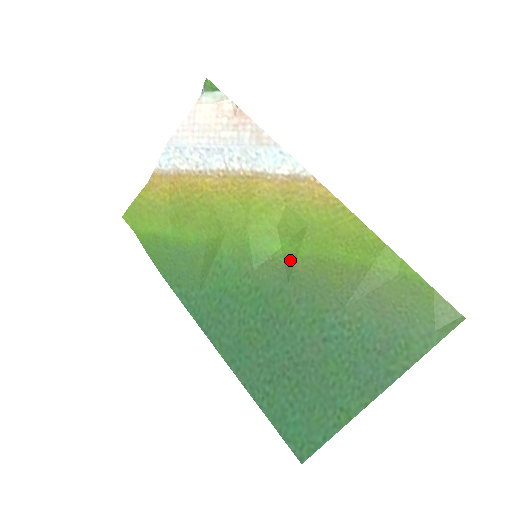
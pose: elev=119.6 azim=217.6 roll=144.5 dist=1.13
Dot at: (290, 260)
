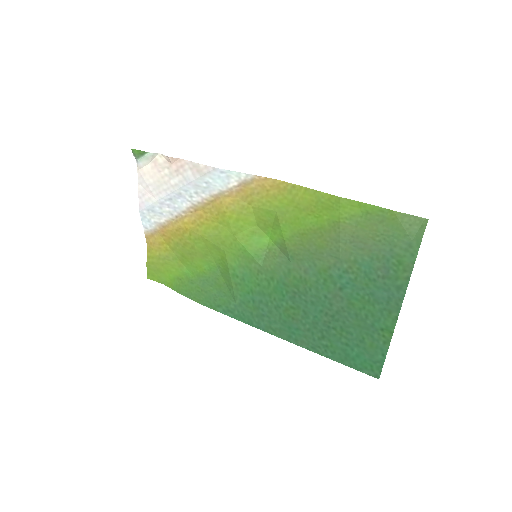
Dot at: (281, 245)
